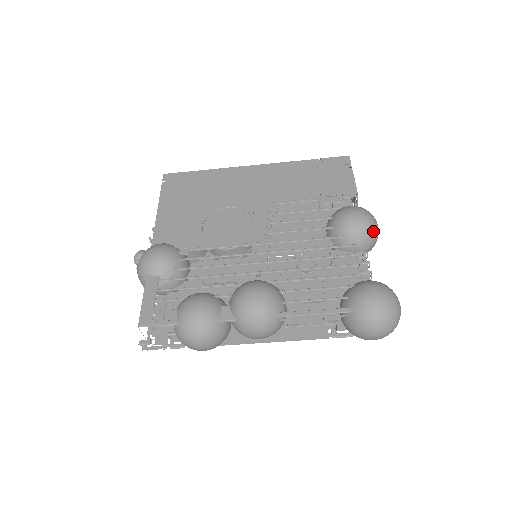
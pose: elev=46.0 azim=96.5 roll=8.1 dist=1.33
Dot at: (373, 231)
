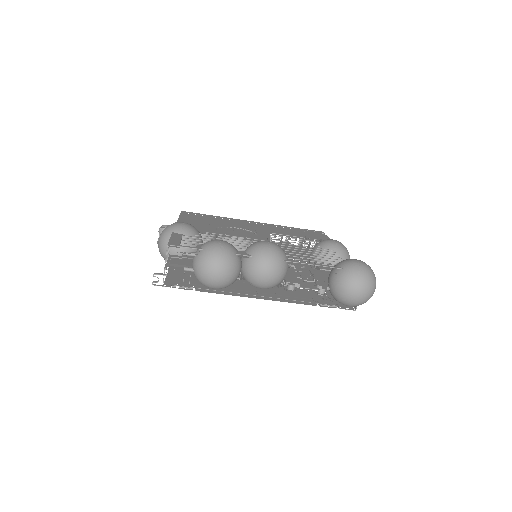
Dot at: (347, 254)
